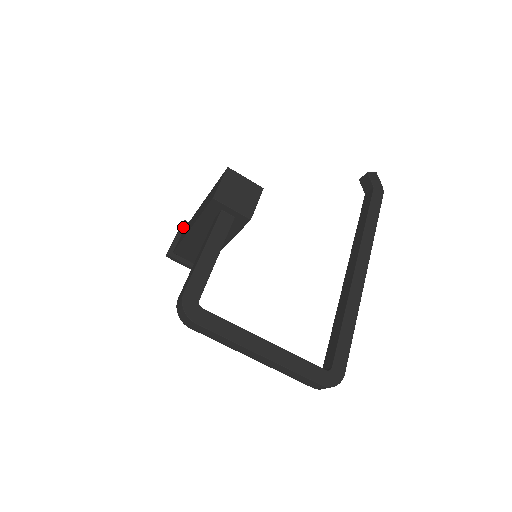
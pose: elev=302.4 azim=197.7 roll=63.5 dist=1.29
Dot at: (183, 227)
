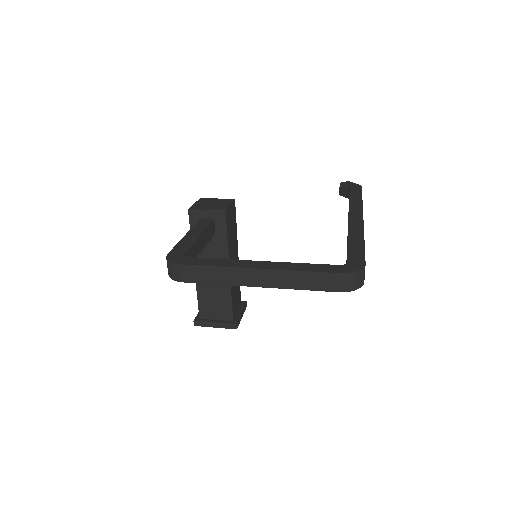
Dot at: occluded
